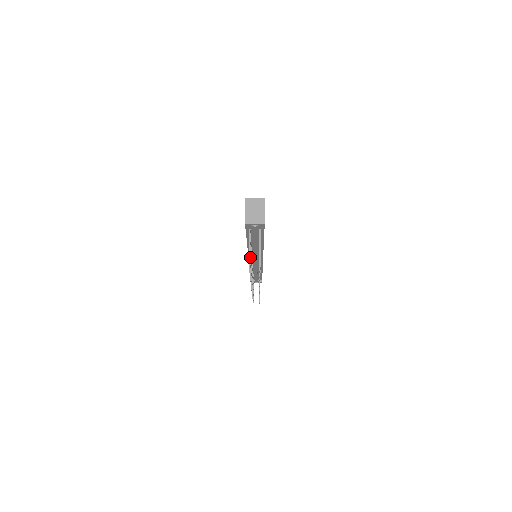
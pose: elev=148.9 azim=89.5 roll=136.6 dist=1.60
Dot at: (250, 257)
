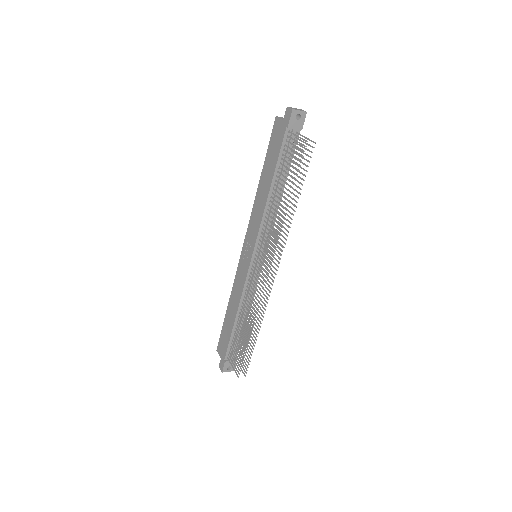
Dot at: (295, 156)
